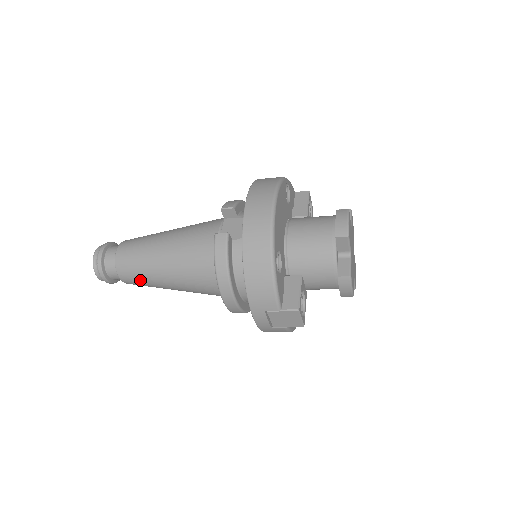
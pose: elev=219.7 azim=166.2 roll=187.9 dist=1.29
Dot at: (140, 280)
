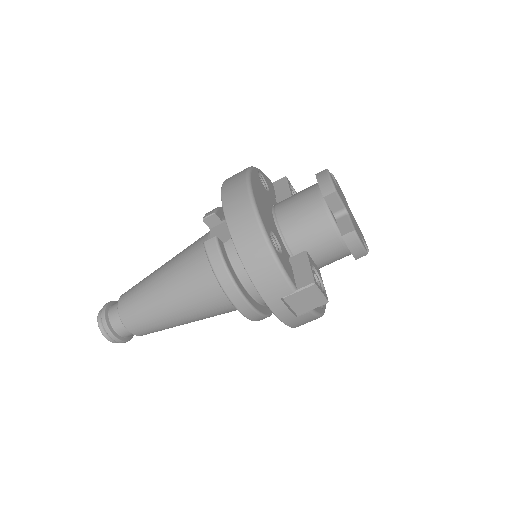
Dot at: (150, 325)
